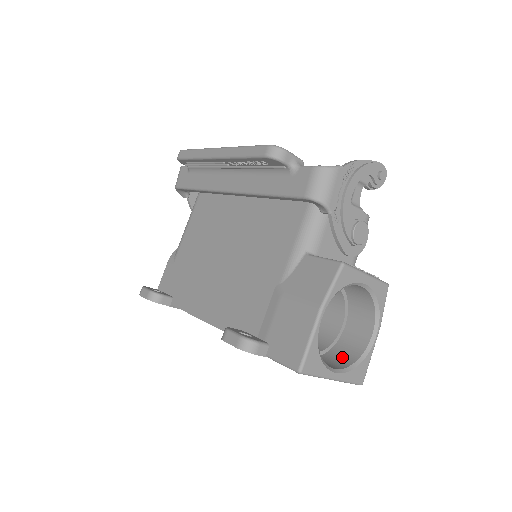
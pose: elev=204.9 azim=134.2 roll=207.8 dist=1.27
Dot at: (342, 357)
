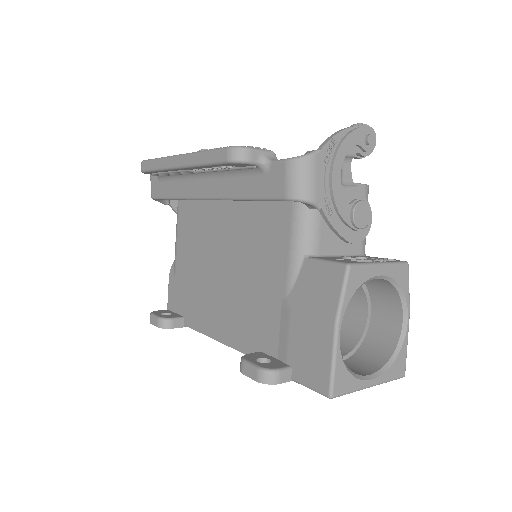
Dot at: (375, 353)
